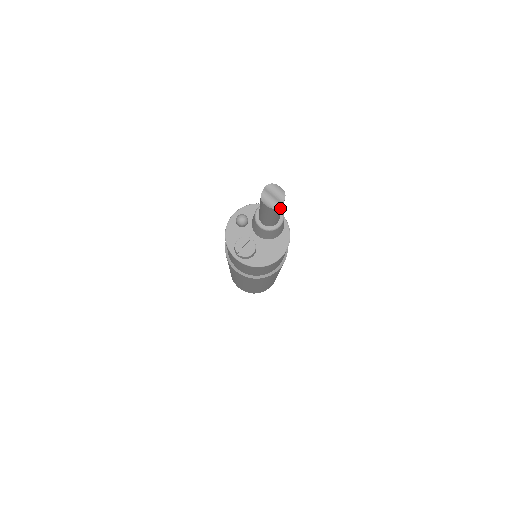
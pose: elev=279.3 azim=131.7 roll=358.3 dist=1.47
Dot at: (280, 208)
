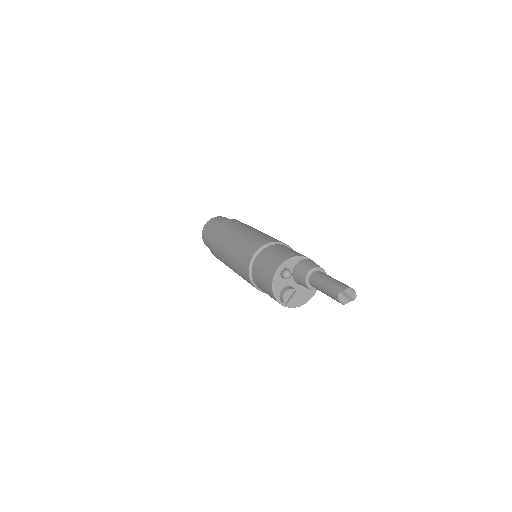
Dot at: occluded
